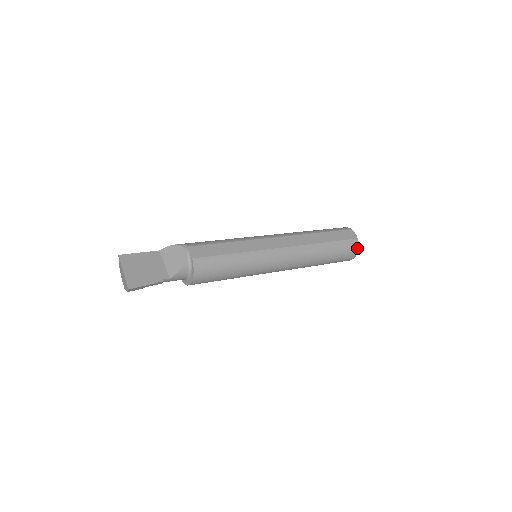
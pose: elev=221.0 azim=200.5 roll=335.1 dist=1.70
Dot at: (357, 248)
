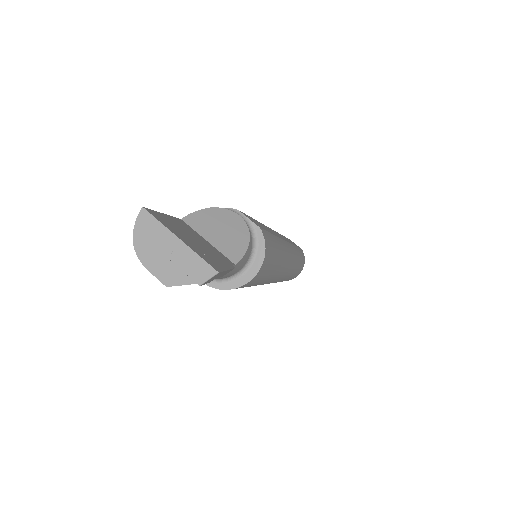
Dot at: (304, 261)
